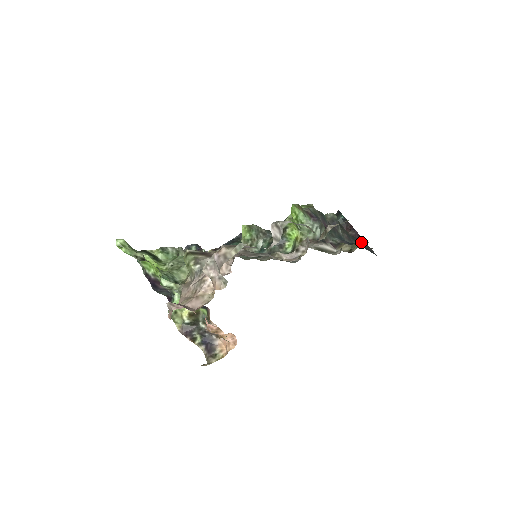
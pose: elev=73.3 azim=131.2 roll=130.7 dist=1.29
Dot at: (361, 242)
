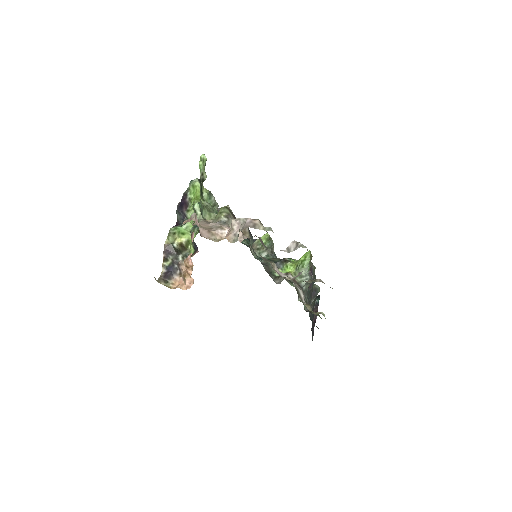
Dot at: (322, 313)
